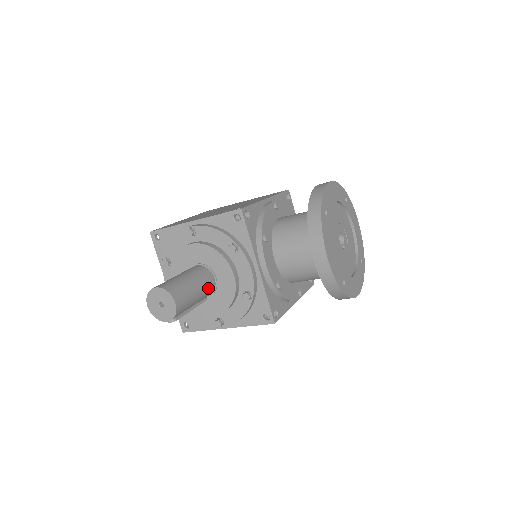
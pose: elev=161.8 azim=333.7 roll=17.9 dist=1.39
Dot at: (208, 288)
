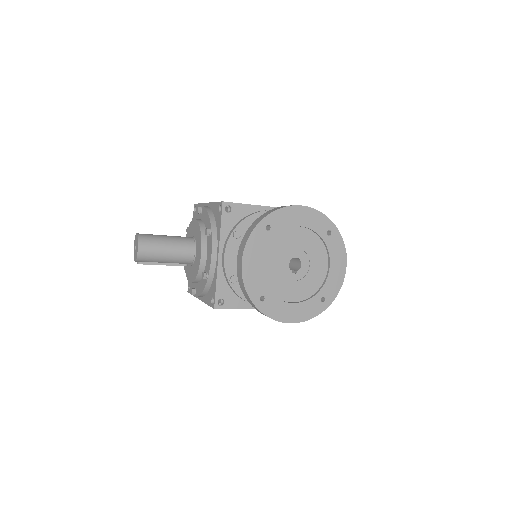
Dot at: (183, 256)
